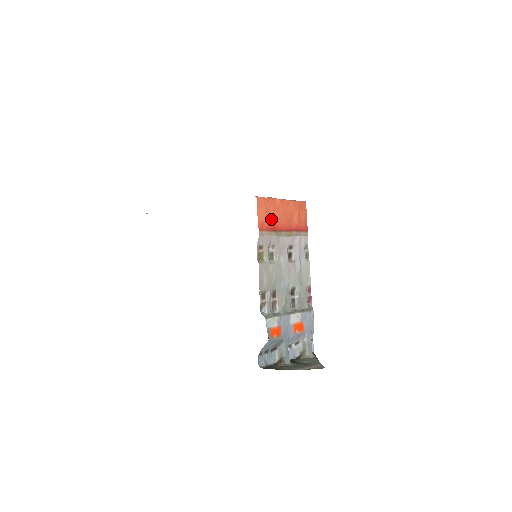
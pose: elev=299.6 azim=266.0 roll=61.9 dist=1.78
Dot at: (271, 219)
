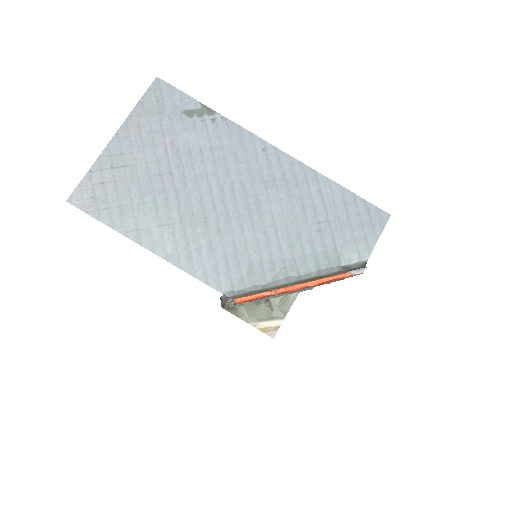
Dot at: occluded
